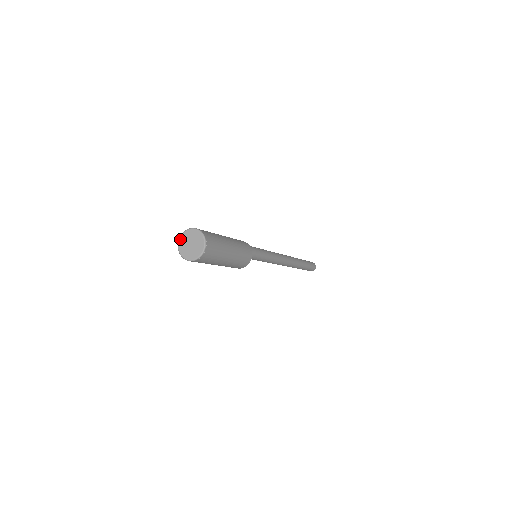
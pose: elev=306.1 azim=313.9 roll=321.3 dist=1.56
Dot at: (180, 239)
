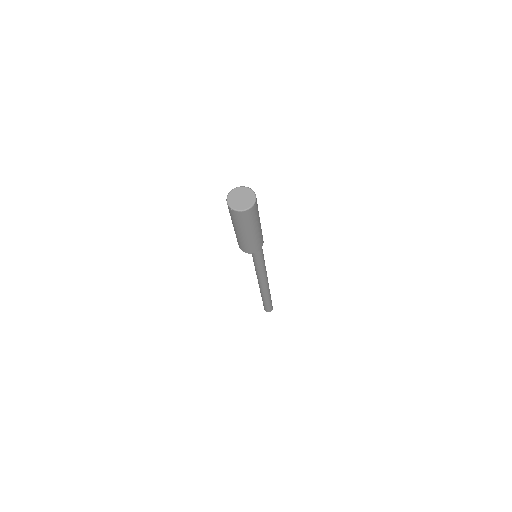
Dot at: (237, 188)
